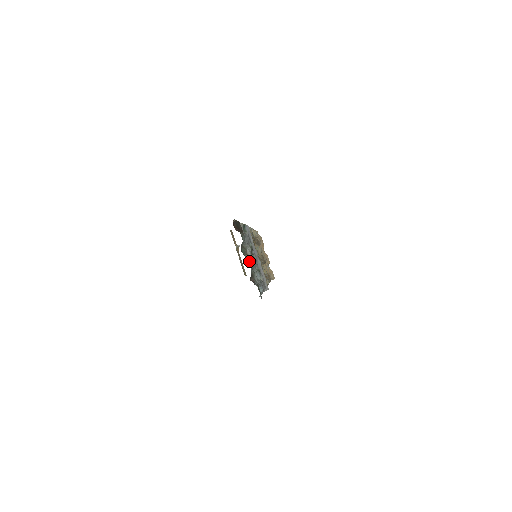
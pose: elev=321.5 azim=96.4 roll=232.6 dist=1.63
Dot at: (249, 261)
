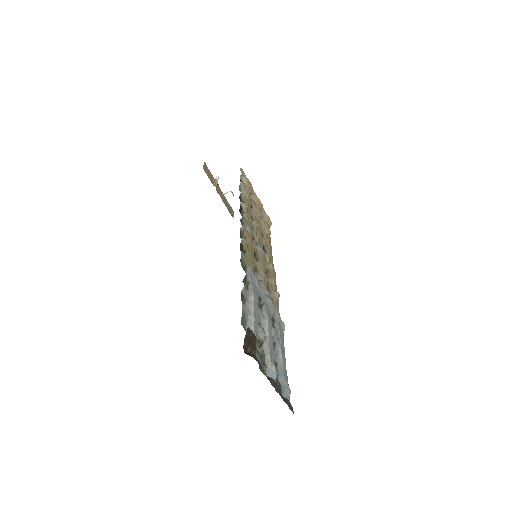
Dot at: (272, 377)
